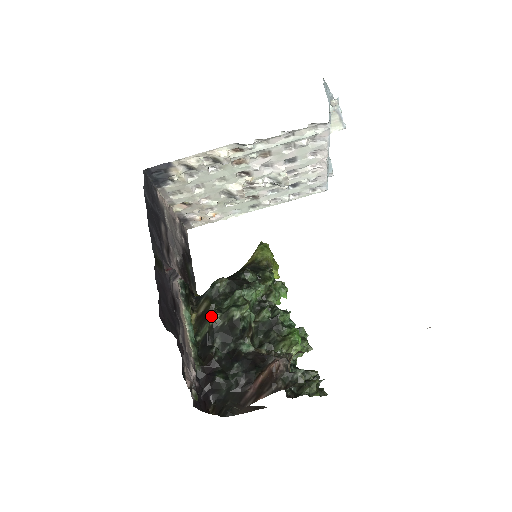
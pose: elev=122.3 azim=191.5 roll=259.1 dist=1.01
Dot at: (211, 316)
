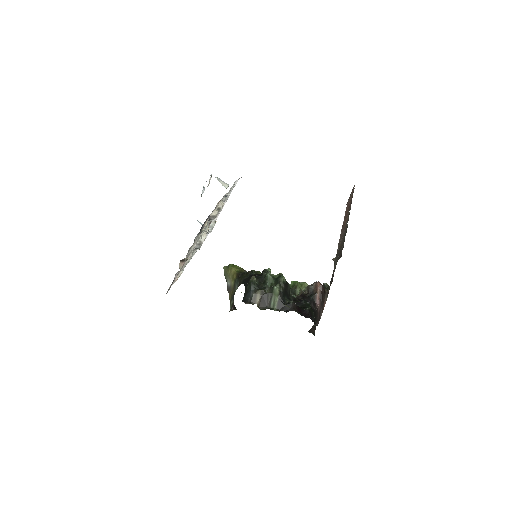
Dot at: (273, 291)
